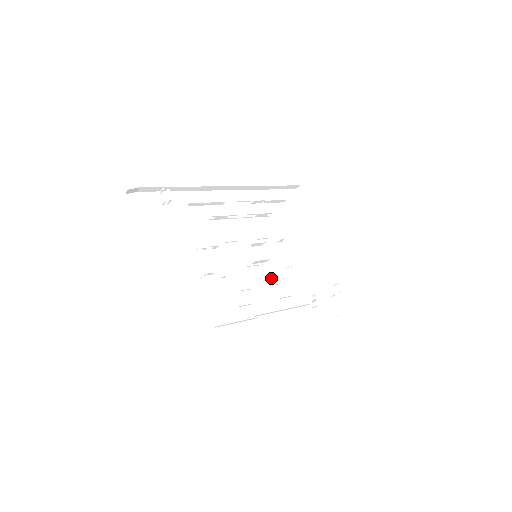
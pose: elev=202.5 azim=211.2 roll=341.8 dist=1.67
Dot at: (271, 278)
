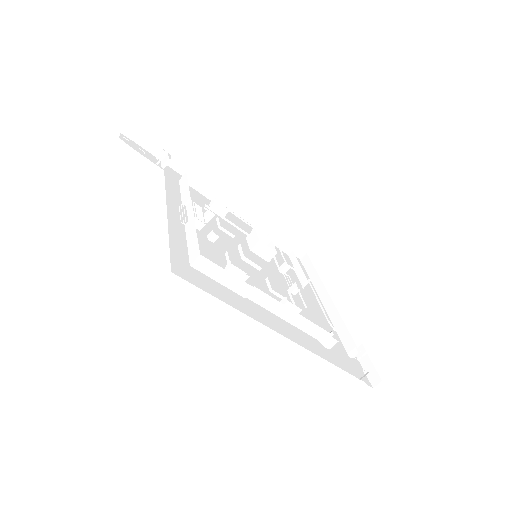
Dot at: (273, 285)
